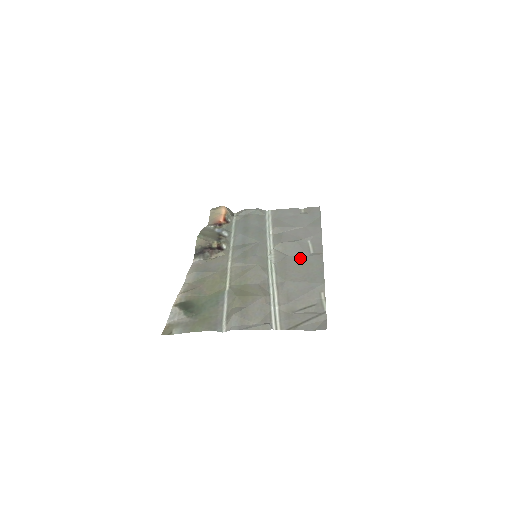
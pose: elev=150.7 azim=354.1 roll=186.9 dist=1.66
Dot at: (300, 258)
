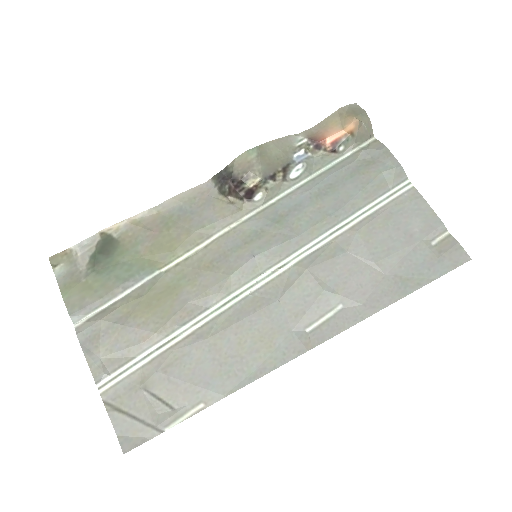
Dot at: (280, 323)
